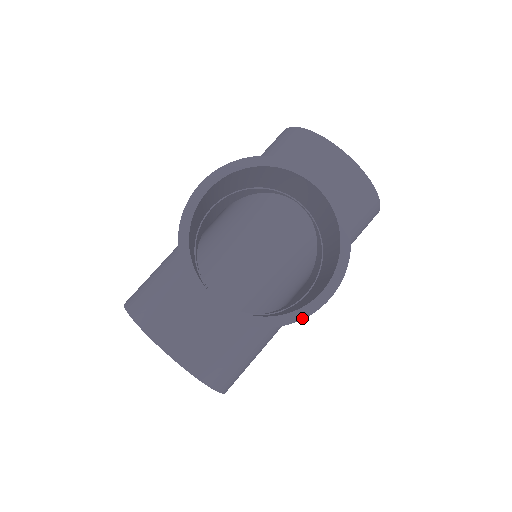
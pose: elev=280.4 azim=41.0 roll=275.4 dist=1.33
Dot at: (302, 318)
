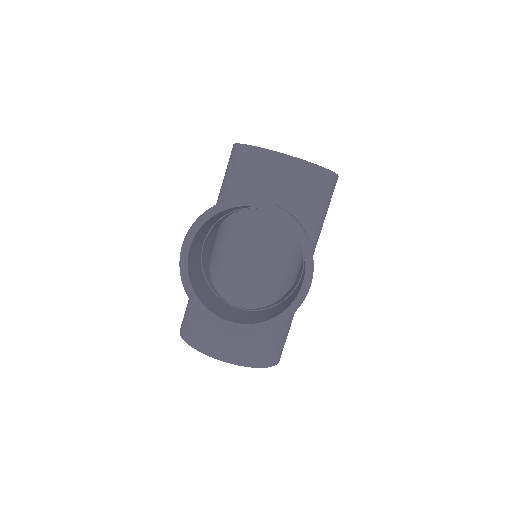
Dot at: (296, 310)
